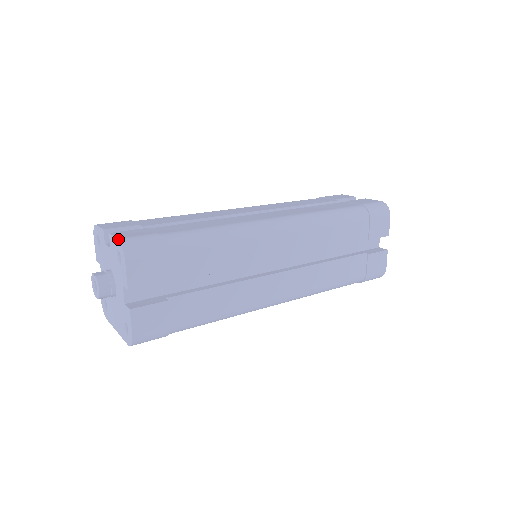
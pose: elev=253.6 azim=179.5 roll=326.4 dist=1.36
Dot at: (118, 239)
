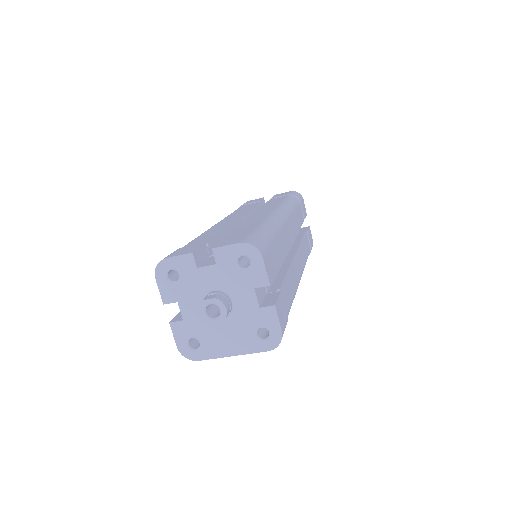
Dot at: (242, 242)
